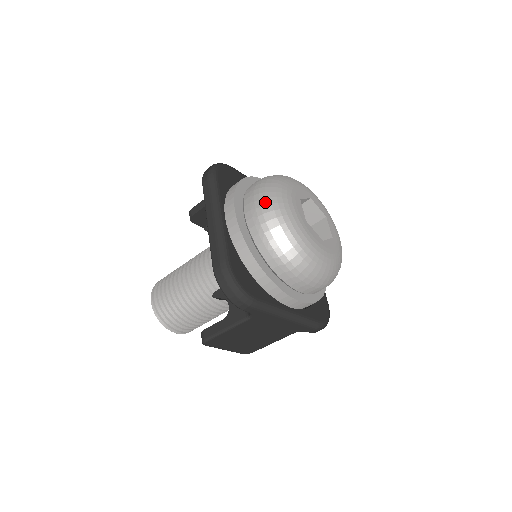
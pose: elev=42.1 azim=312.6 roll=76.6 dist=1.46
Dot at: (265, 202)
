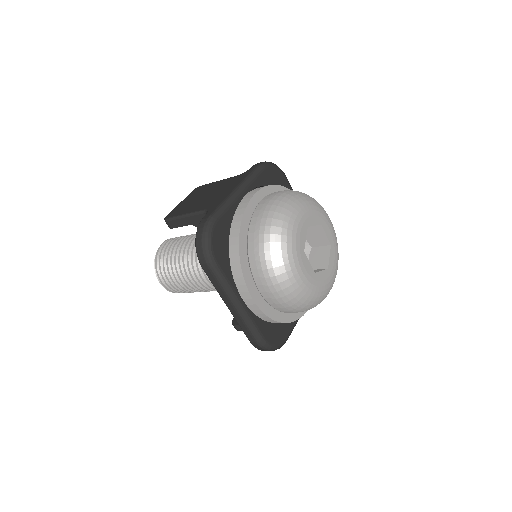
Dot at: (280, 288)
